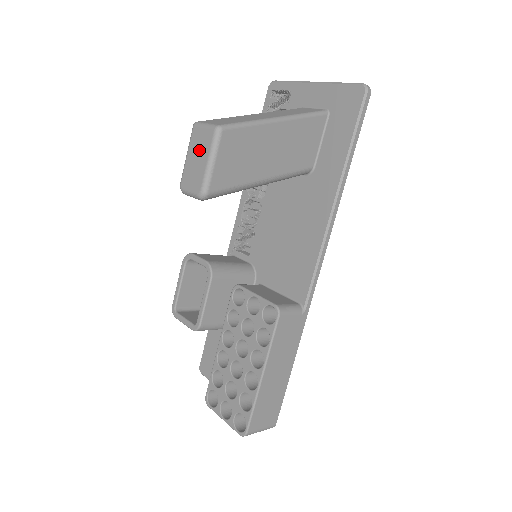
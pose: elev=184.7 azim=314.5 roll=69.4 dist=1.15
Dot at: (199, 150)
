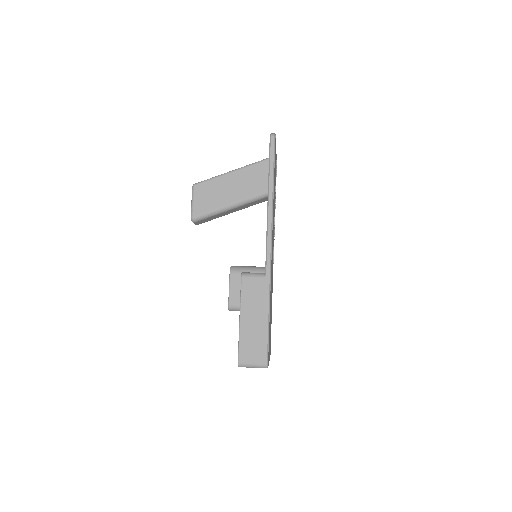
Dot at: occluded
